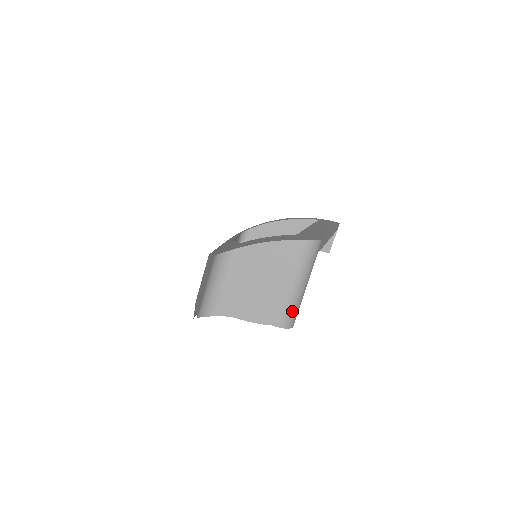
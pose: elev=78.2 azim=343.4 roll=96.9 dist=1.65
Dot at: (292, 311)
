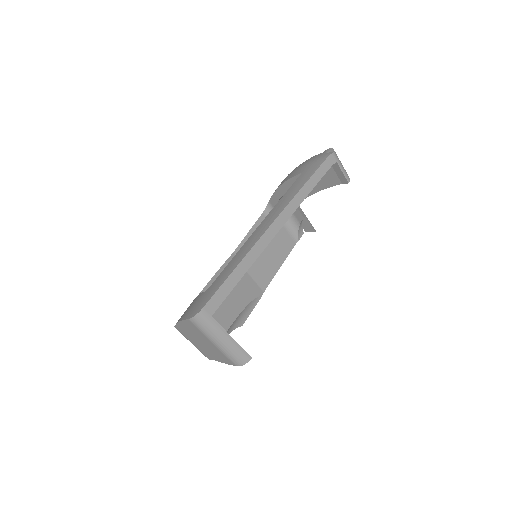
Dot at: (234, 356)
